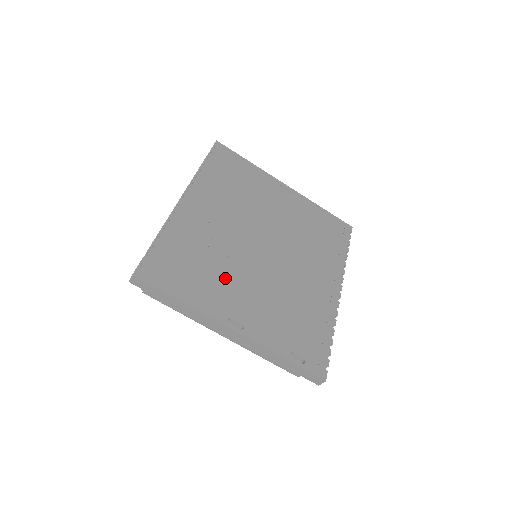
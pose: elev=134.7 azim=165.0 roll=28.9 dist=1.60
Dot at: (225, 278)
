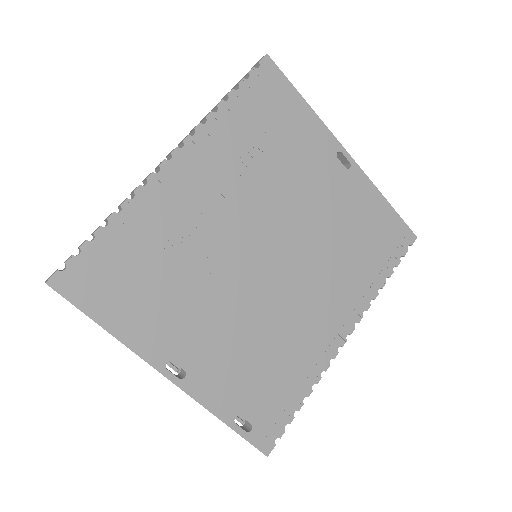
Dot at: (186, 301)
